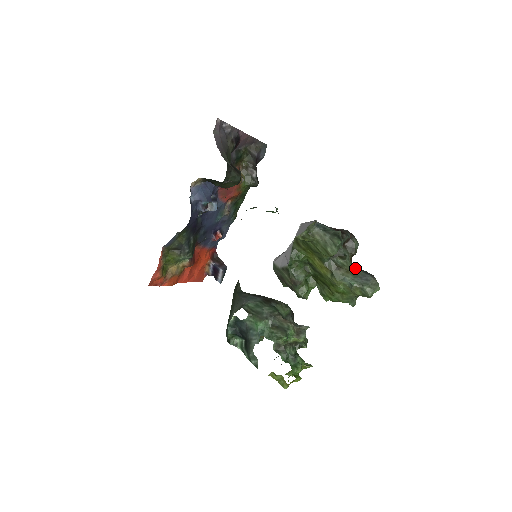
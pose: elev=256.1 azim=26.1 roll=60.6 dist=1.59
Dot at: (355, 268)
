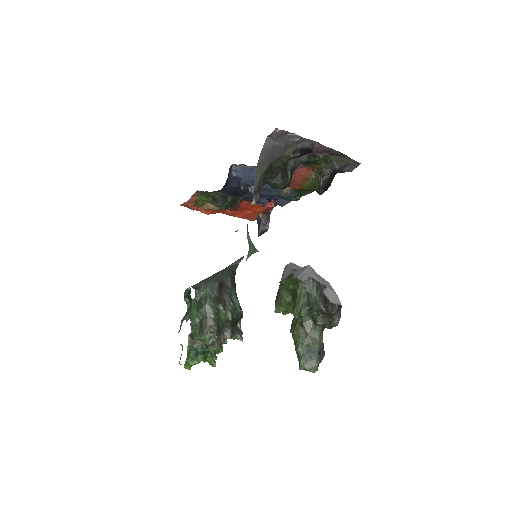
Dot at: (318, 338)
